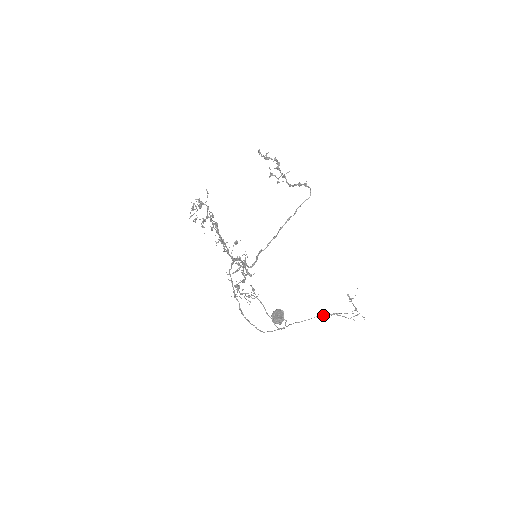
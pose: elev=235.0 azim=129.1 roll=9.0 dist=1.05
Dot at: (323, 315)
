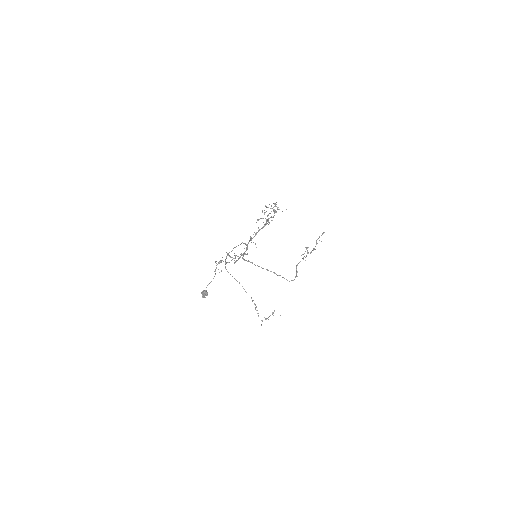
Dot at: (252, 301)
